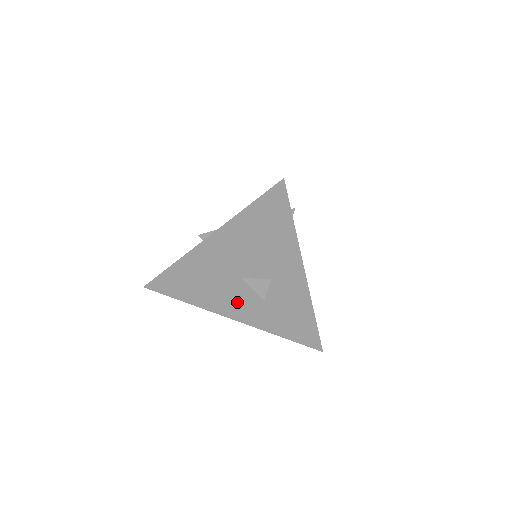
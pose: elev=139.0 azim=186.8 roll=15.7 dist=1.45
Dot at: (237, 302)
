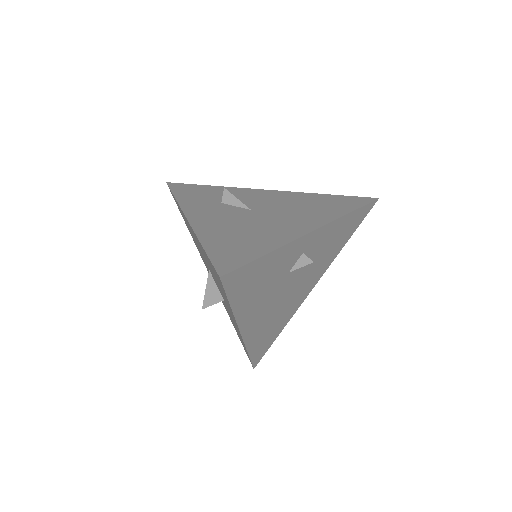
Dot at: occluded
